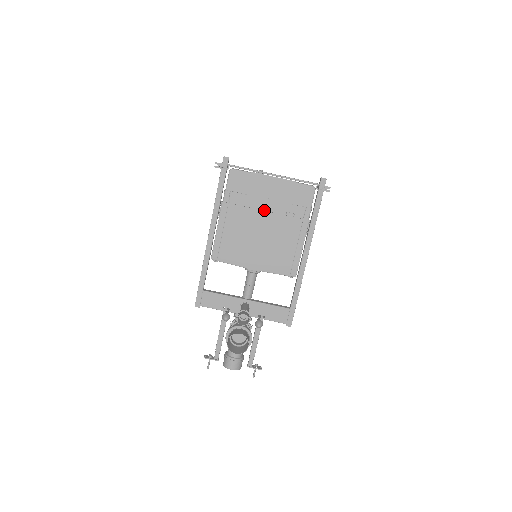
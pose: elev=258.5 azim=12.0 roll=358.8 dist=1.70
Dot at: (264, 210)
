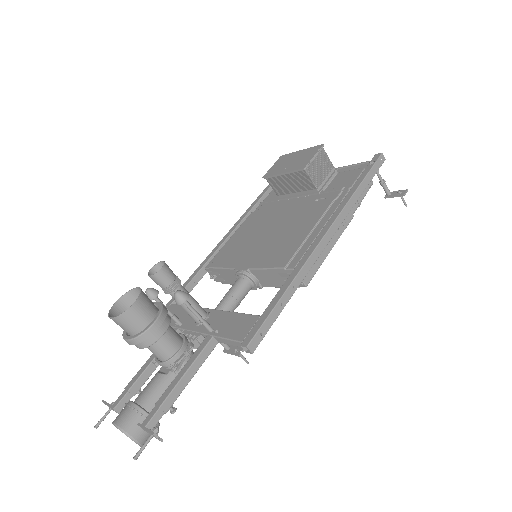
Dot at: (291, 206)
